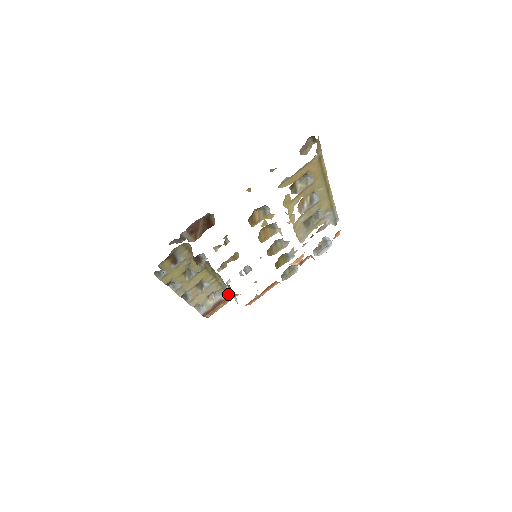
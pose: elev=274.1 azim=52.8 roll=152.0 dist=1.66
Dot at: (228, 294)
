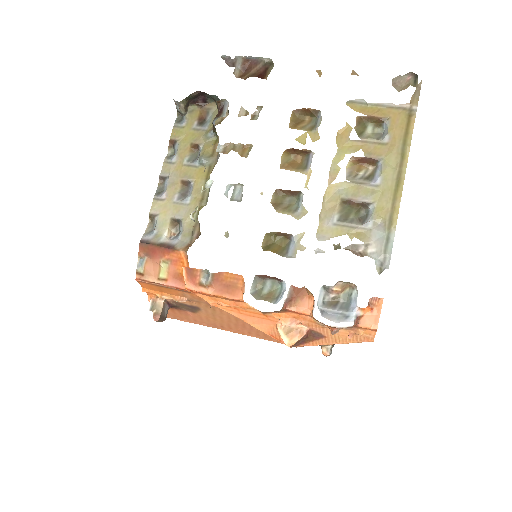
Dot at: (187, 248)
